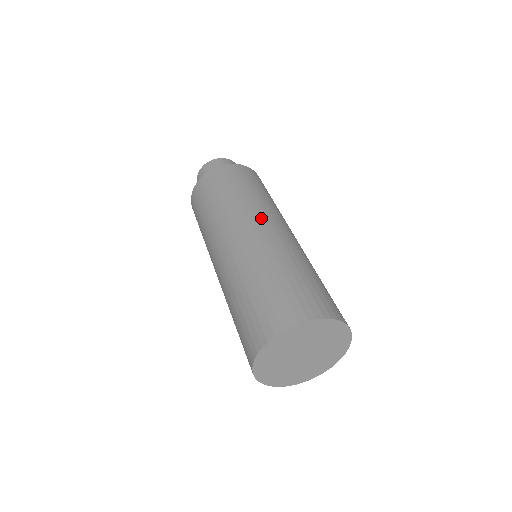
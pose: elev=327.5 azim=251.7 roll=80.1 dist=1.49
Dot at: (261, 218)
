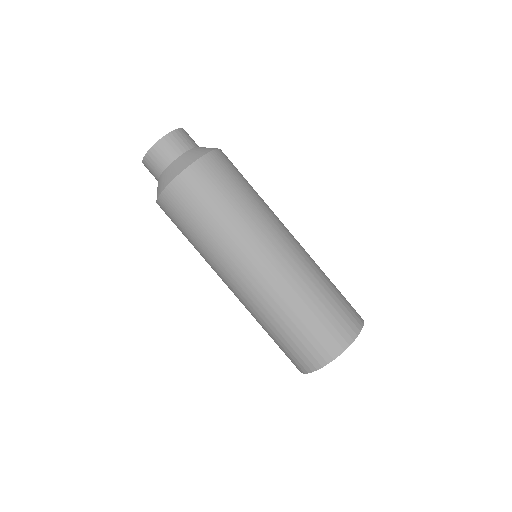
Dot at: (281, 230)
